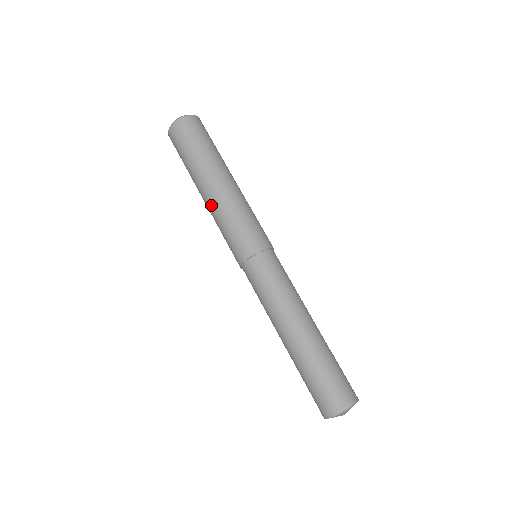
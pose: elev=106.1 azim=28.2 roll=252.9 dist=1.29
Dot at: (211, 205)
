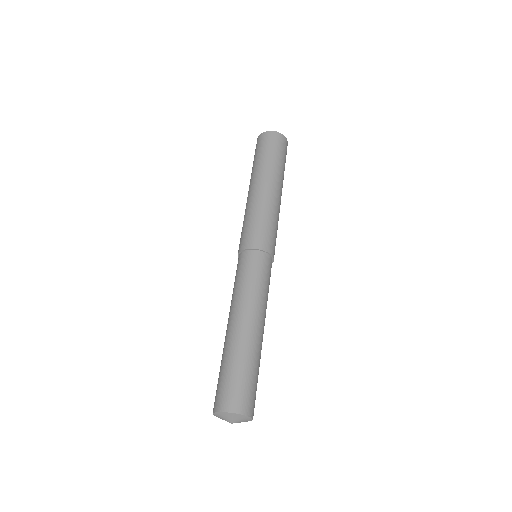
Dot at: (254, 196)
